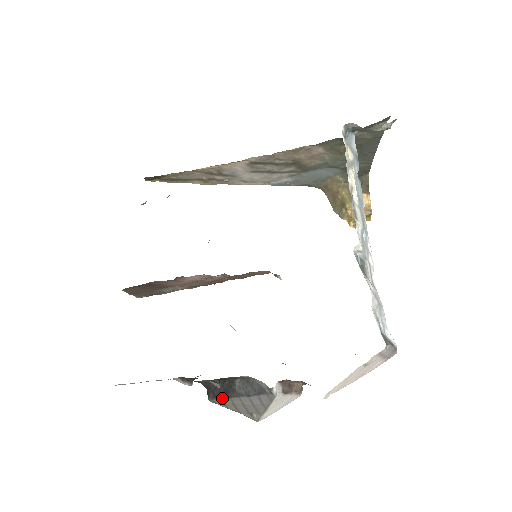
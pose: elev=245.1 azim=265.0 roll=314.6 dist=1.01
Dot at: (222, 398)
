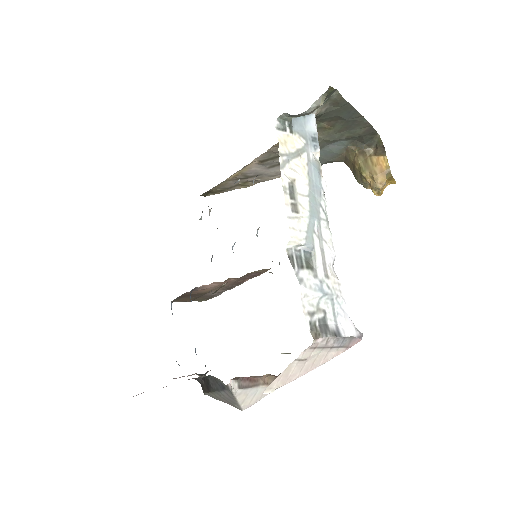
Dot at: (208, 392)
